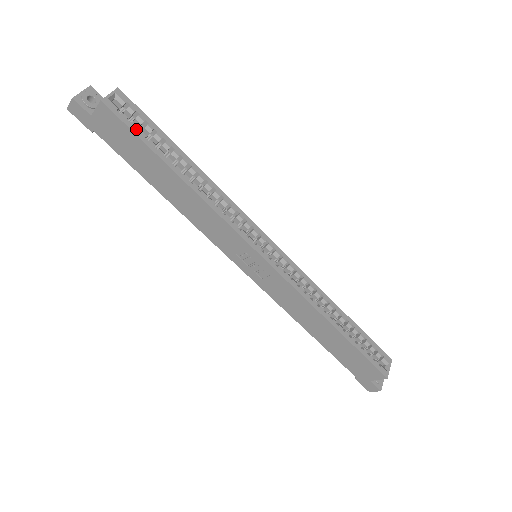
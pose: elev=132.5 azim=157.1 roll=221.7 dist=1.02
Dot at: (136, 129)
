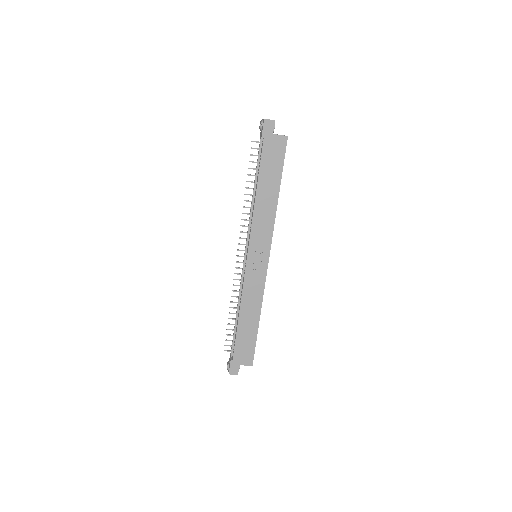
Dot at: occluded
